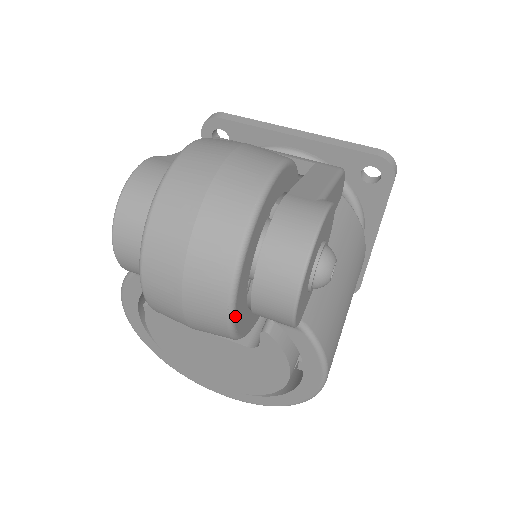
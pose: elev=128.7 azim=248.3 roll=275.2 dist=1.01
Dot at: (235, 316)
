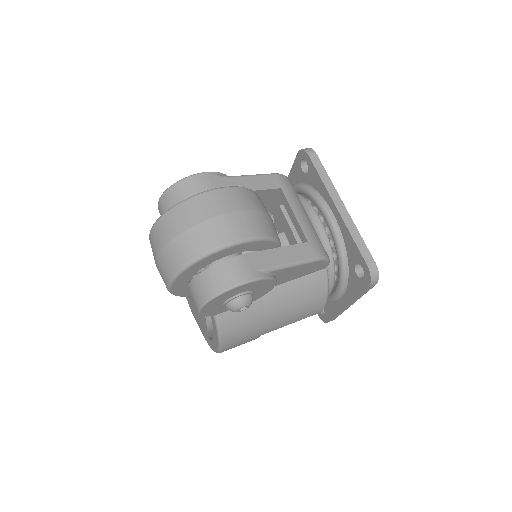
Dot at: (172, 288)
